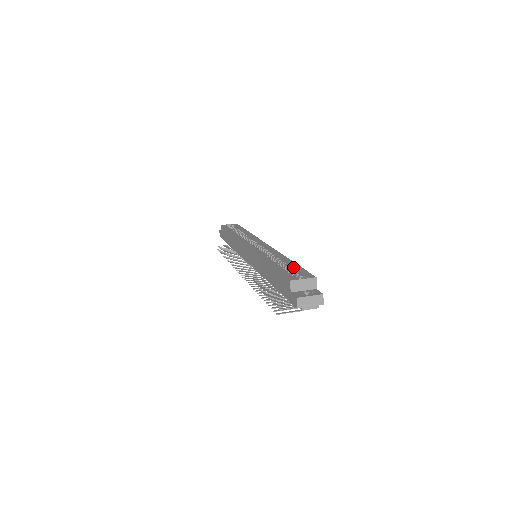
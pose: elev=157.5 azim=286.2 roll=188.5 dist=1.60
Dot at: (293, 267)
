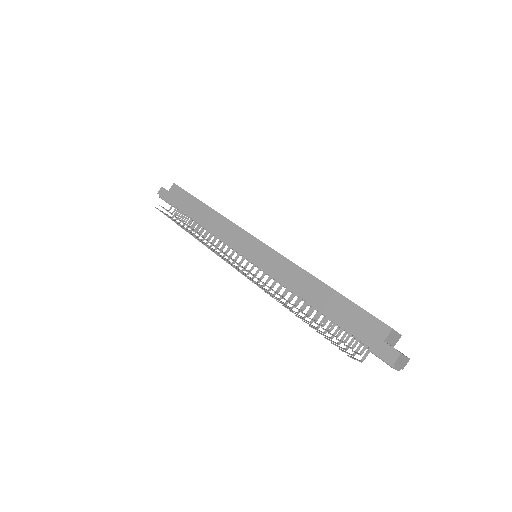
Dot at: occluded
